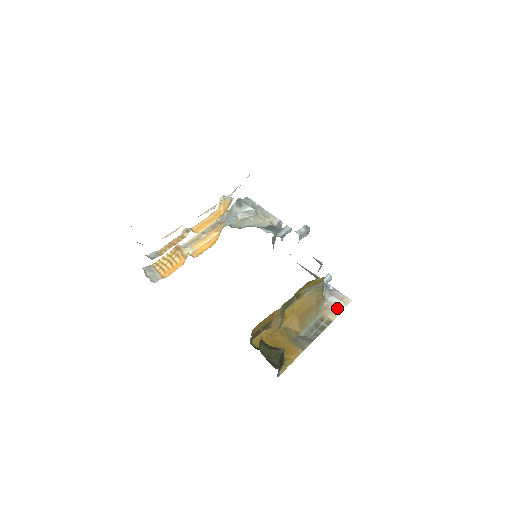
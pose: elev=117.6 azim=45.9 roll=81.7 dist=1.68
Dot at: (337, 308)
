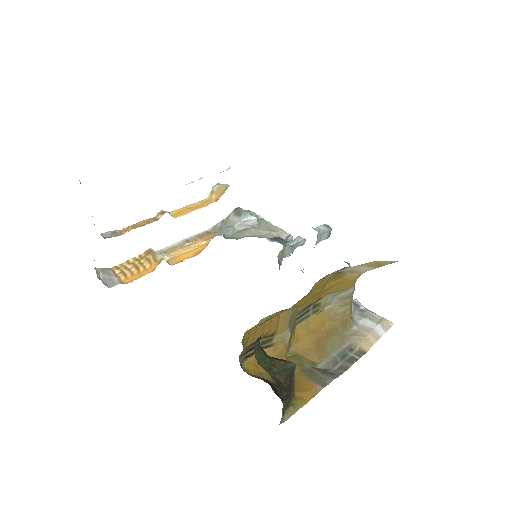
Dot at: (373, 333)
